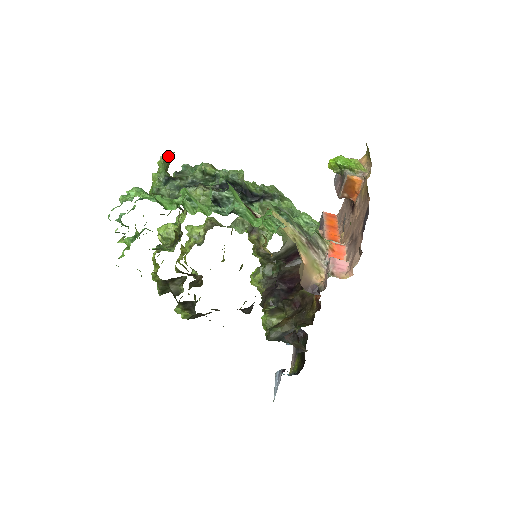
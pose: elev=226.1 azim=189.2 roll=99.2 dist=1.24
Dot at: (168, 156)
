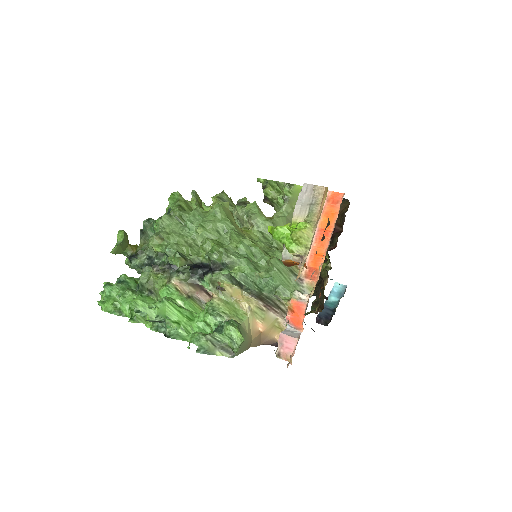
Dot at: (117, 247)
